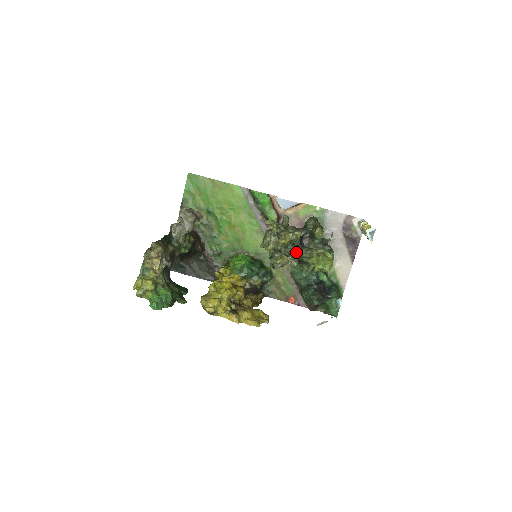
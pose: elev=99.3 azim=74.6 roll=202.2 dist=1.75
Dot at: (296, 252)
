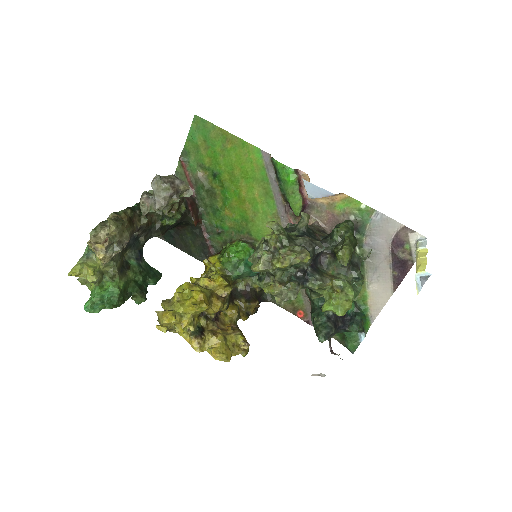
Dot at: (299, 280)
